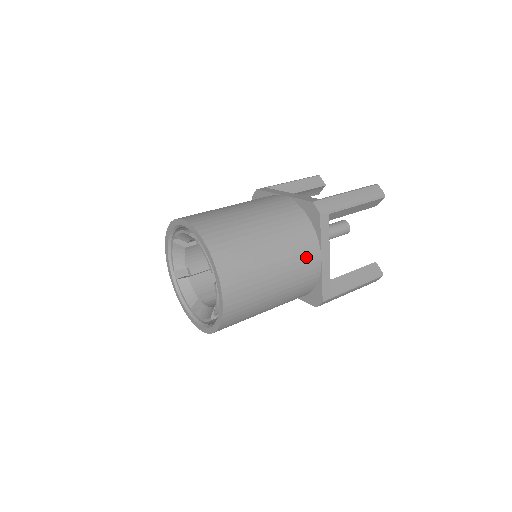
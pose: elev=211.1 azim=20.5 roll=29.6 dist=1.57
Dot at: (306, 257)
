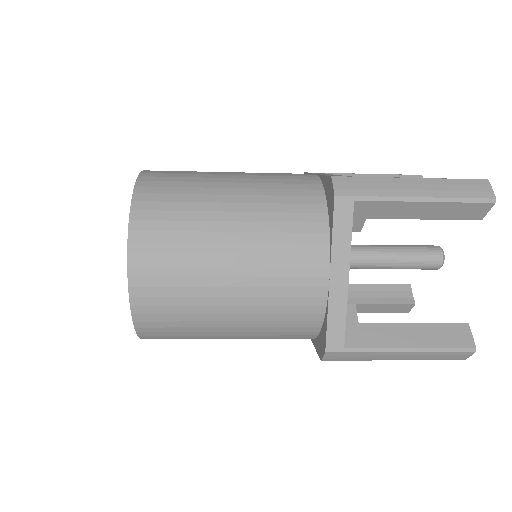
Dot at: (298, 263)
